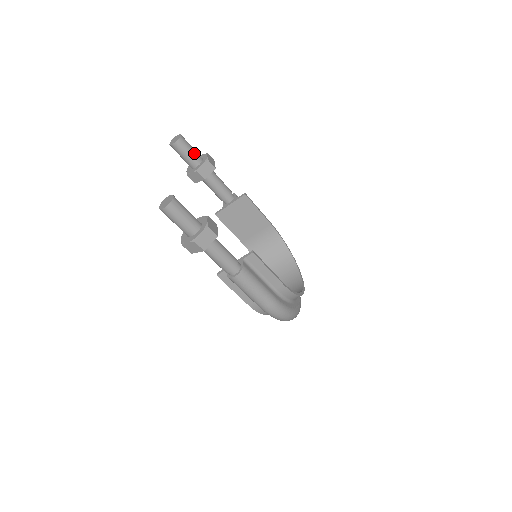
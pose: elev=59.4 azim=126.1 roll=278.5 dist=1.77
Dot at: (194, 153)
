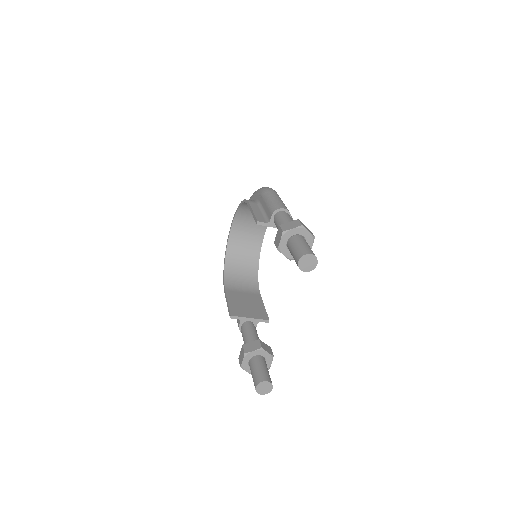
Dot at: occluded
